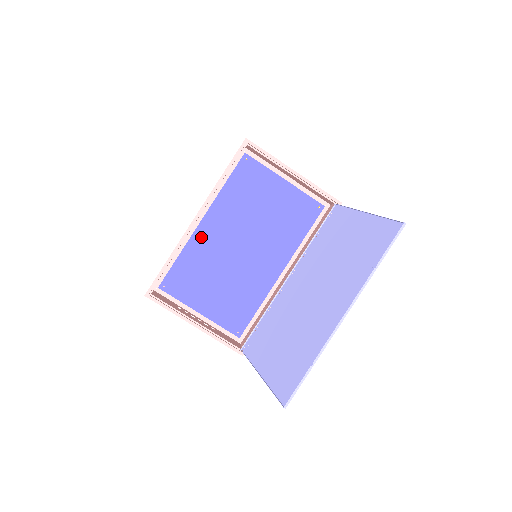
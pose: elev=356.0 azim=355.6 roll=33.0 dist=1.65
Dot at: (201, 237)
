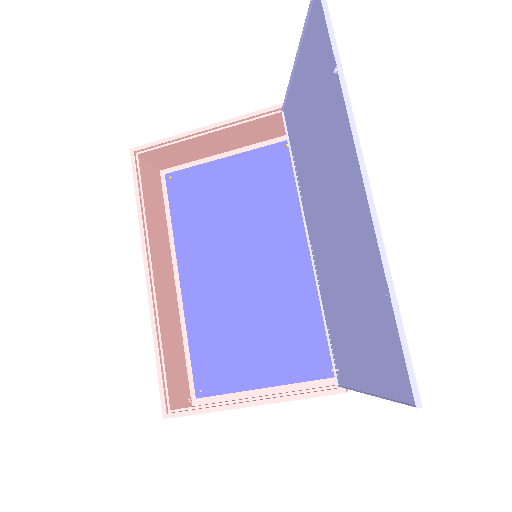
Dot at: (194, 298)
